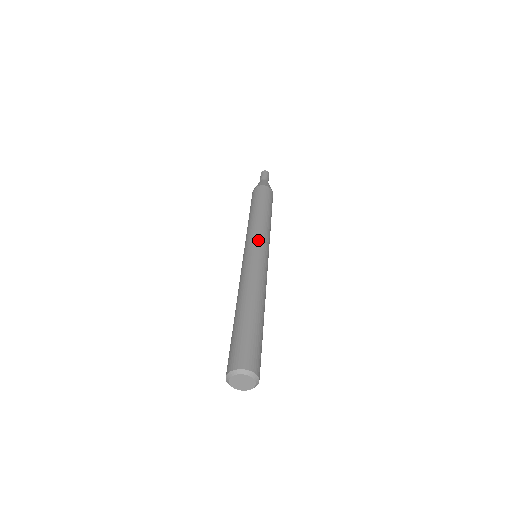
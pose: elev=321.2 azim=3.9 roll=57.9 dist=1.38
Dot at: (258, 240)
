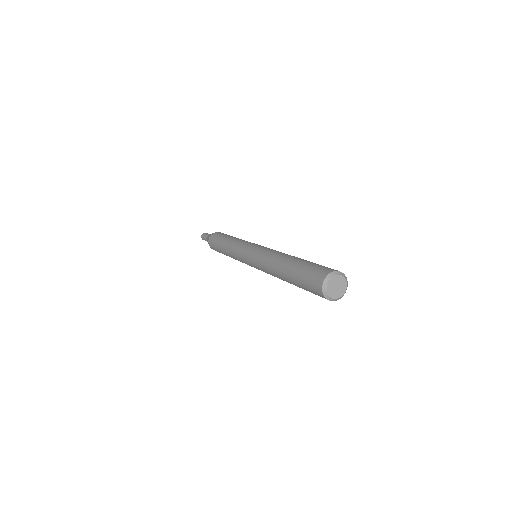
Dot at: (248, 245)
